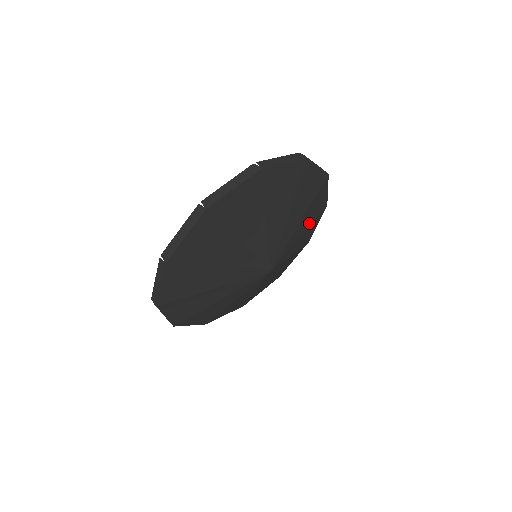
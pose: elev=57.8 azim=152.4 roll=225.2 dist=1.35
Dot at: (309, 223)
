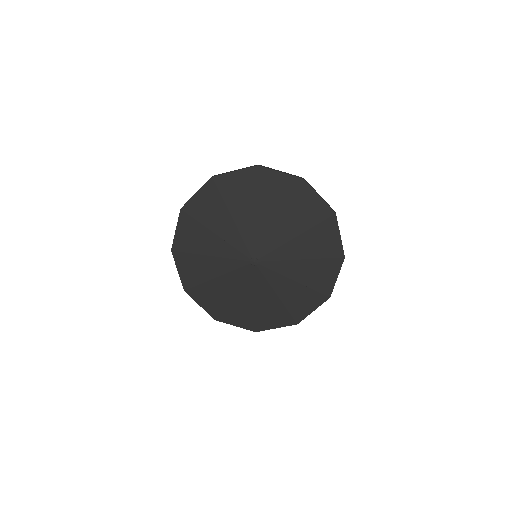
Dot at: (307, 282)
